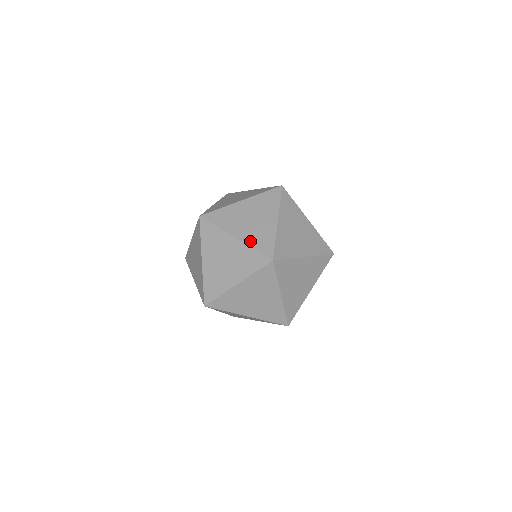
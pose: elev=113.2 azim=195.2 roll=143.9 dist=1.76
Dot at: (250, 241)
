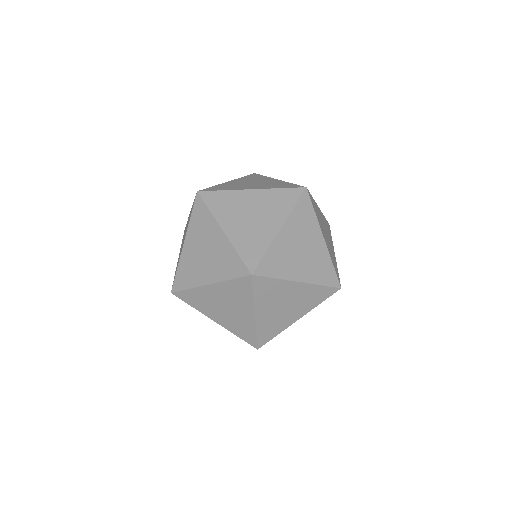
Dot at: (221, 275)
